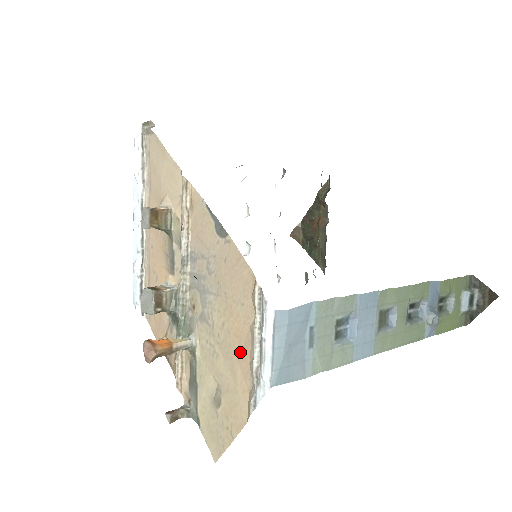
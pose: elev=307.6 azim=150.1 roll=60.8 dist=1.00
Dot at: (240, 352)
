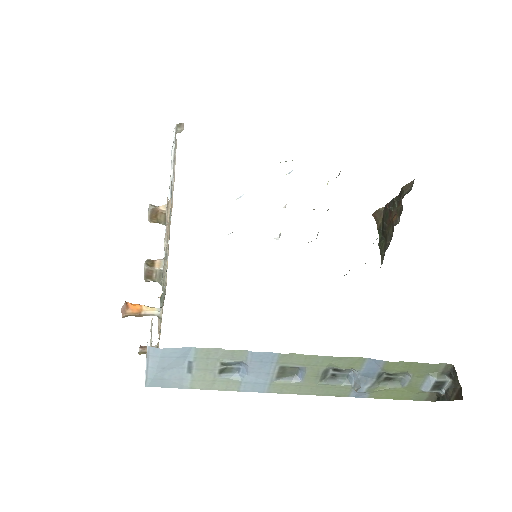
Dot at: occluded
